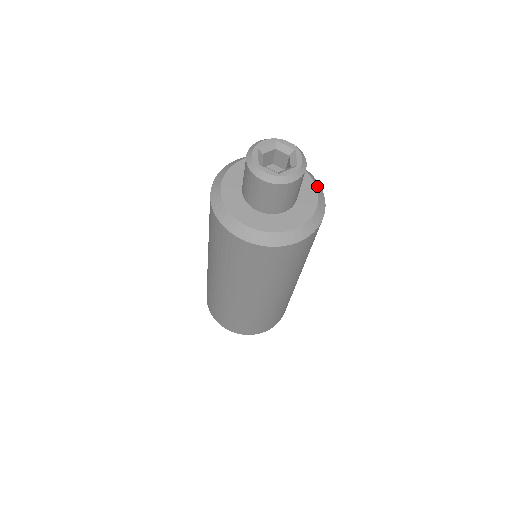
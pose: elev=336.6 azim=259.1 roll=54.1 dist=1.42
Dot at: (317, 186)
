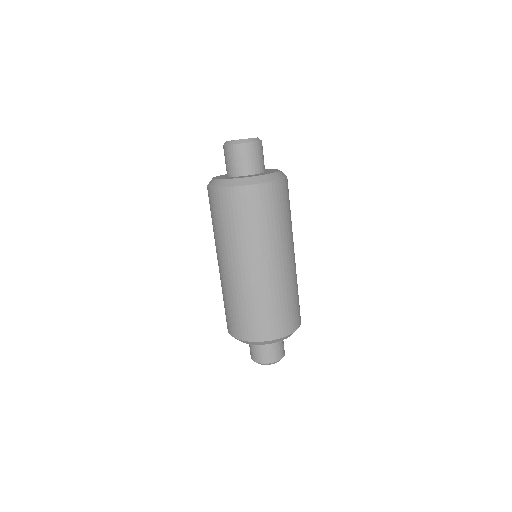
Dot at: (276, 174)
